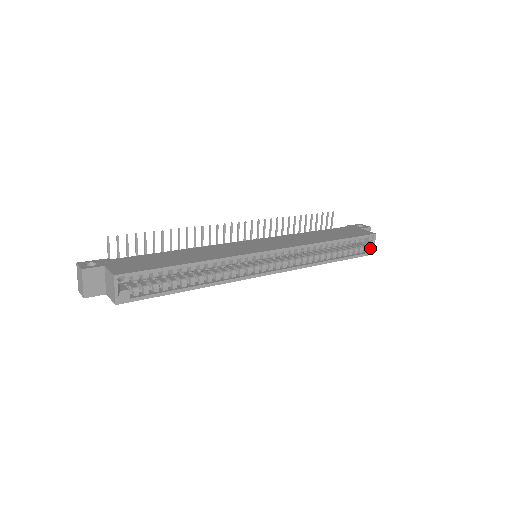
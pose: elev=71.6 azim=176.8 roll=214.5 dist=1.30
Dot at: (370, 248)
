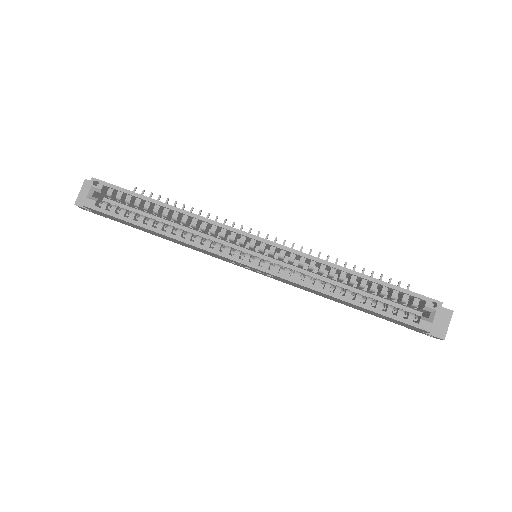
Dot at: (428, 320)
